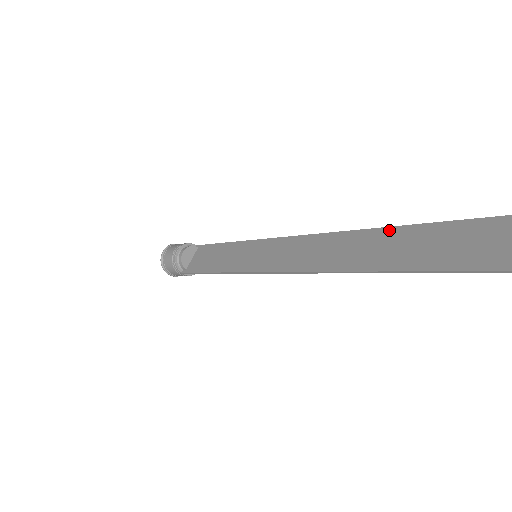
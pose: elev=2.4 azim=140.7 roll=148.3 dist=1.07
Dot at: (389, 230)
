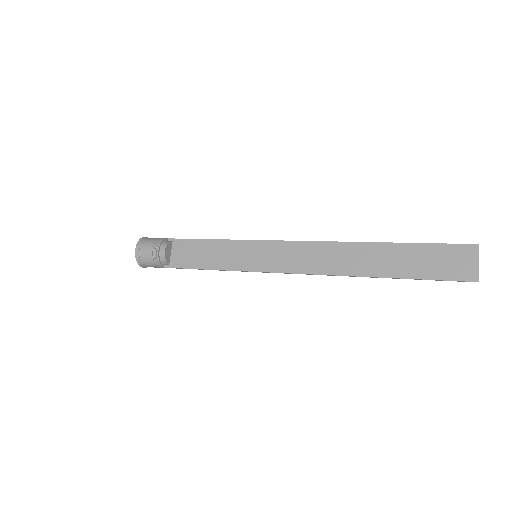
Dot at: (382, 245)
